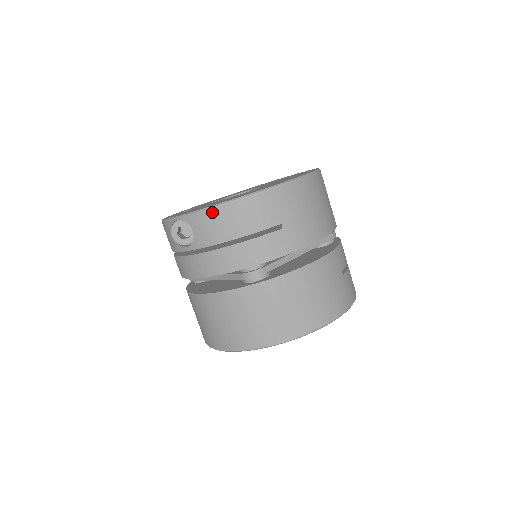
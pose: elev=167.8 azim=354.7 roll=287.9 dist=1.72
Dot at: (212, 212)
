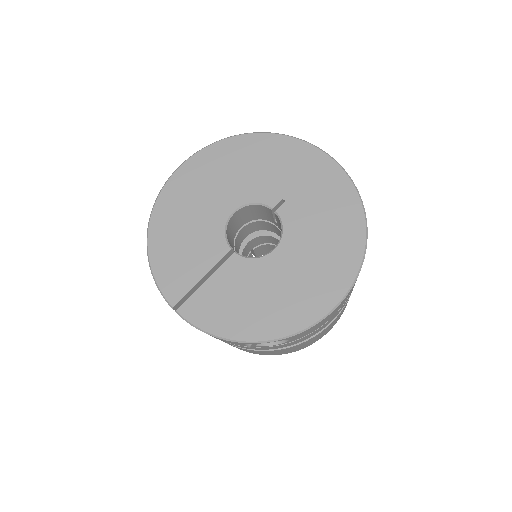
Dot at: (321, 322)
